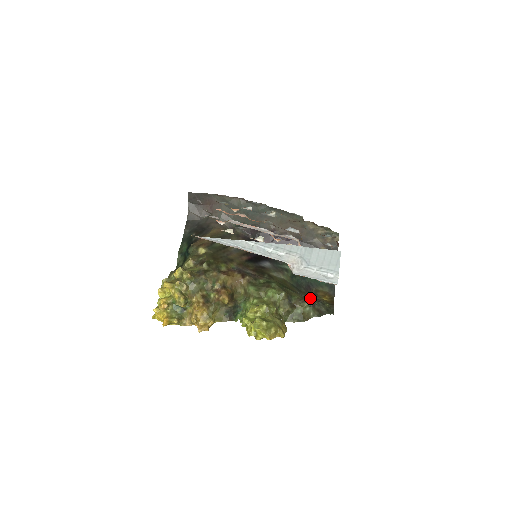
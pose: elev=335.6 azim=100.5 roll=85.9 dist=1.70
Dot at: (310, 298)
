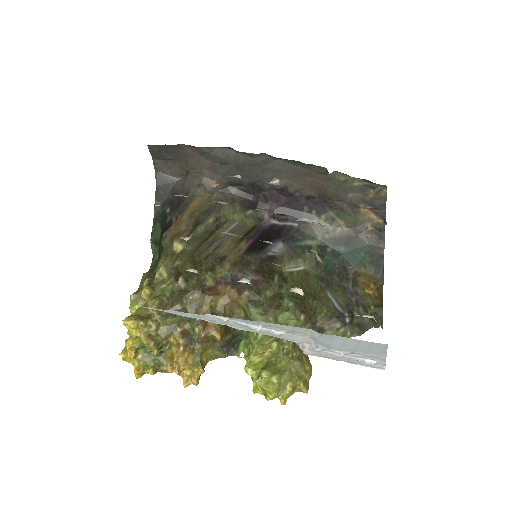
Dot at: (346, 300)
